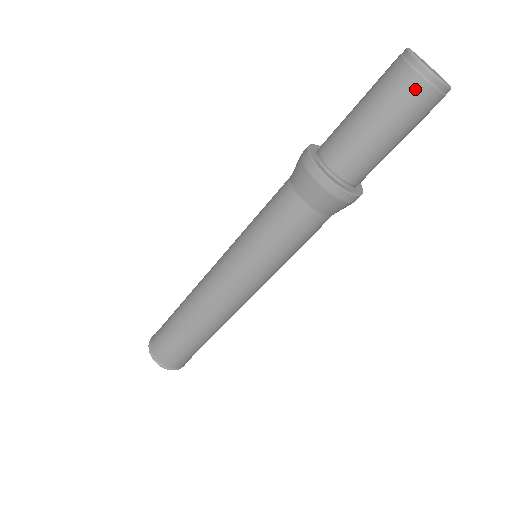
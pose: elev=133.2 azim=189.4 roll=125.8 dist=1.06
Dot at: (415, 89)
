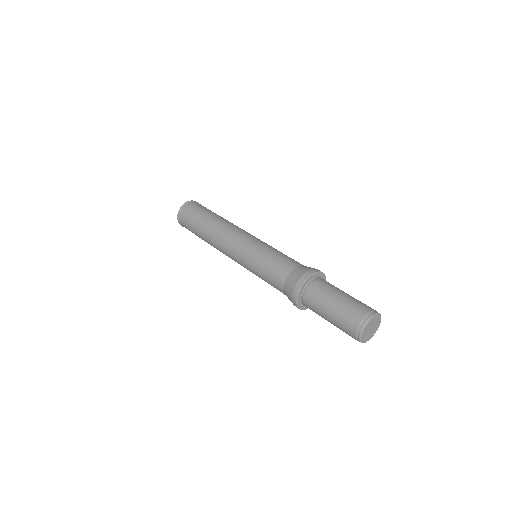
Dot at: (354, 322)
